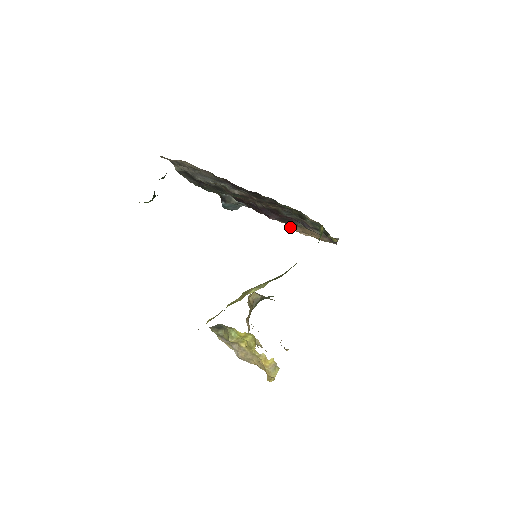
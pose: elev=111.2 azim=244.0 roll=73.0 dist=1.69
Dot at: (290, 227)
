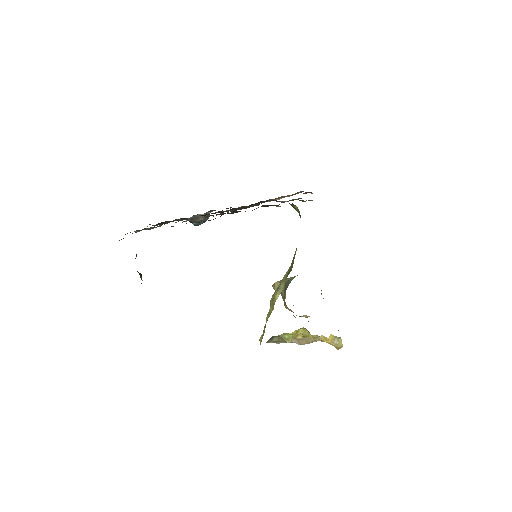
Dot at: occluded
